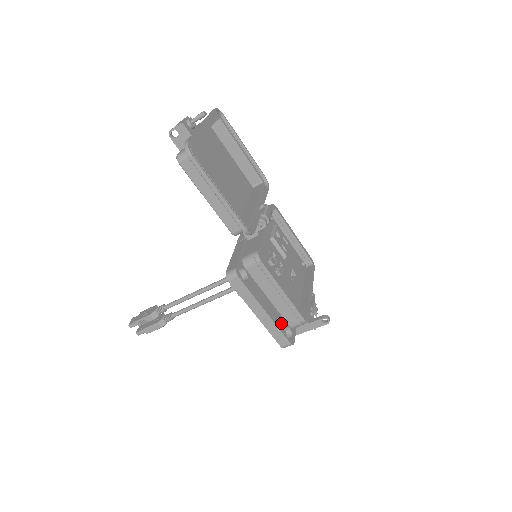
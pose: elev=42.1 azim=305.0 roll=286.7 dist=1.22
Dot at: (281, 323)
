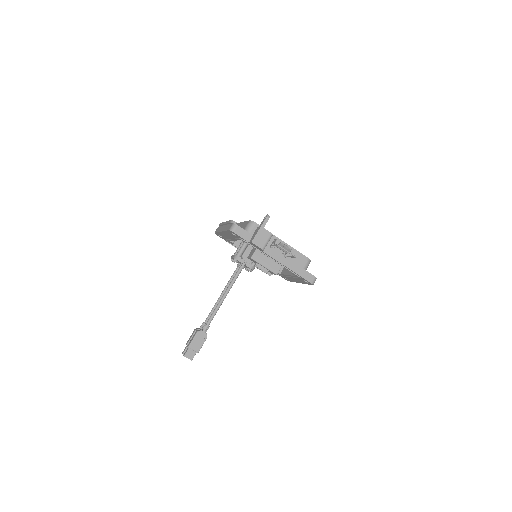
Dot at: occluded
